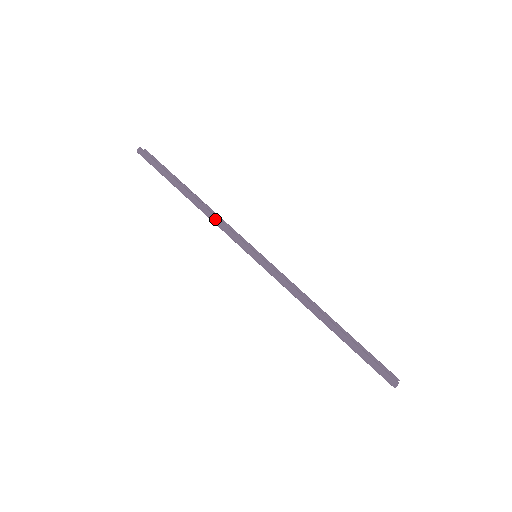
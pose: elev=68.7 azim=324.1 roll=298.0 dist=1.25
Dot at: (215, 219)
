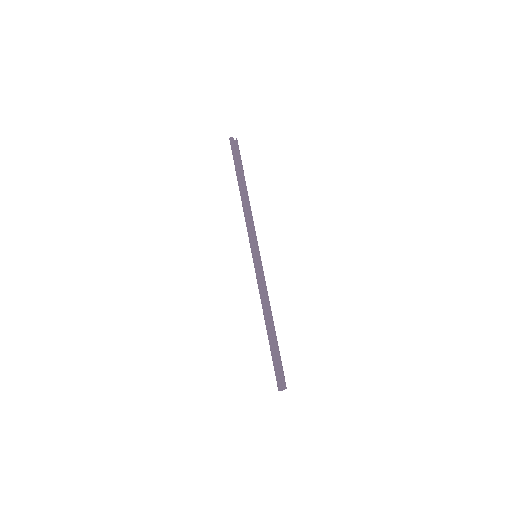
Dot at: (246, 216)
